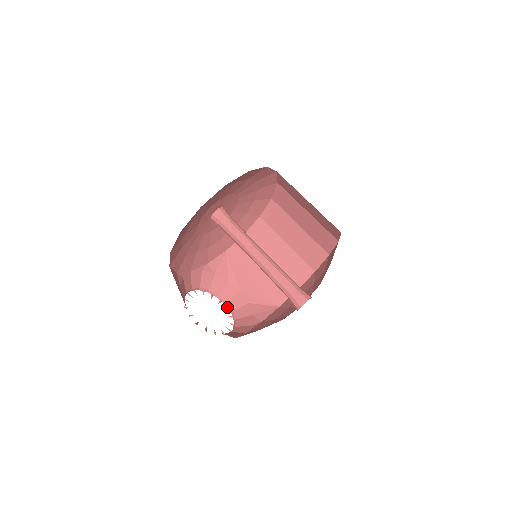
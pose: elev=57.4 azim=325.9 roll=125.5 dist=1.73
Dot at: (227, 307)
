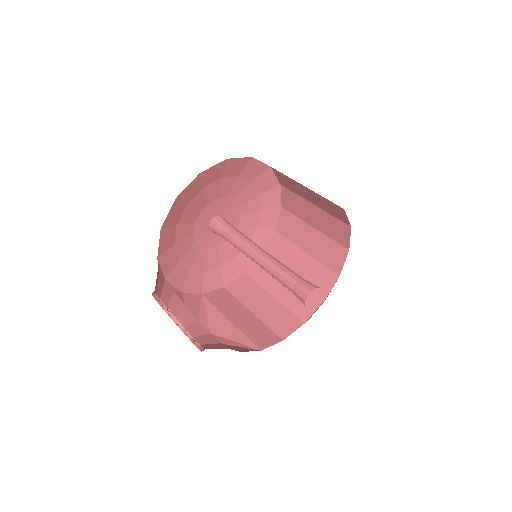
Dot at: (193, 342)
